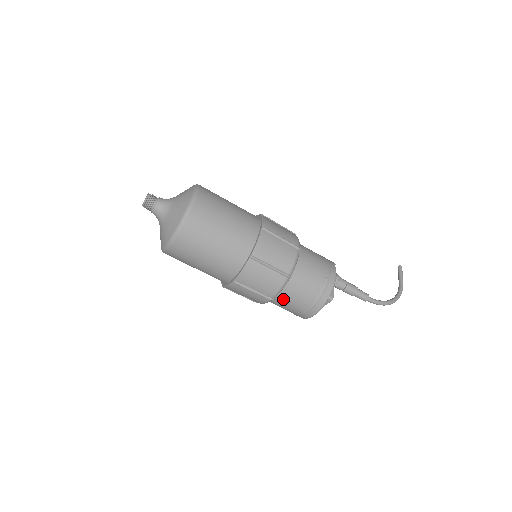
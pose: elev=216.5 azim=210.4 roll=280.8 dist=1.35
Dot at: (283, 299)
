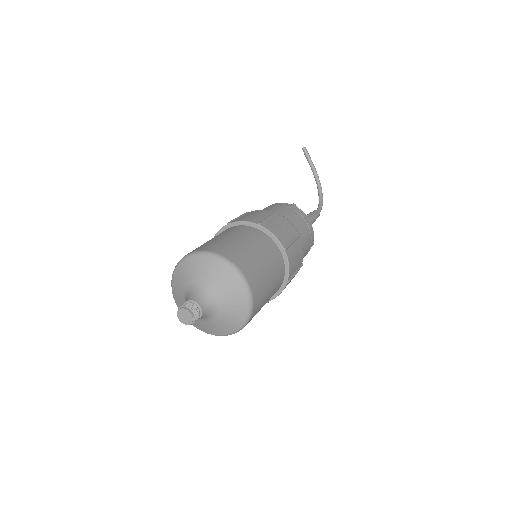
Dot at: occluded
